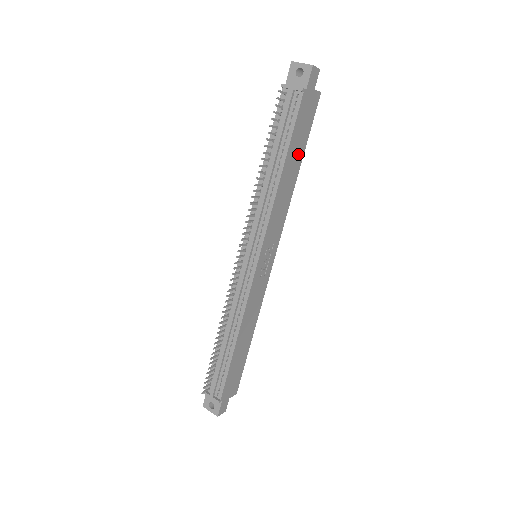
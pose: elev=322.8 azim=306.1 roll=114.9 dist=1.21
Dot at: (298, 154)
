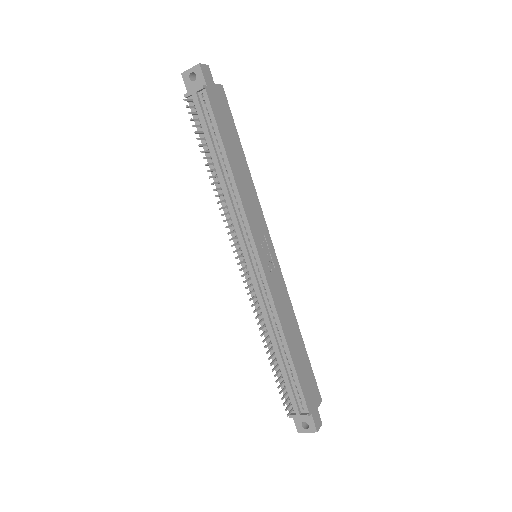
Dot at: (235, 145)
